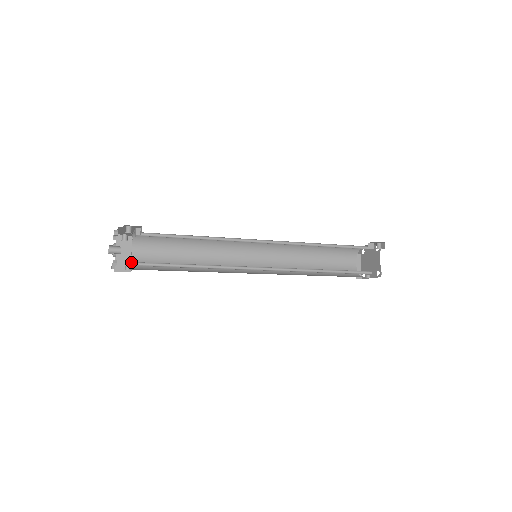
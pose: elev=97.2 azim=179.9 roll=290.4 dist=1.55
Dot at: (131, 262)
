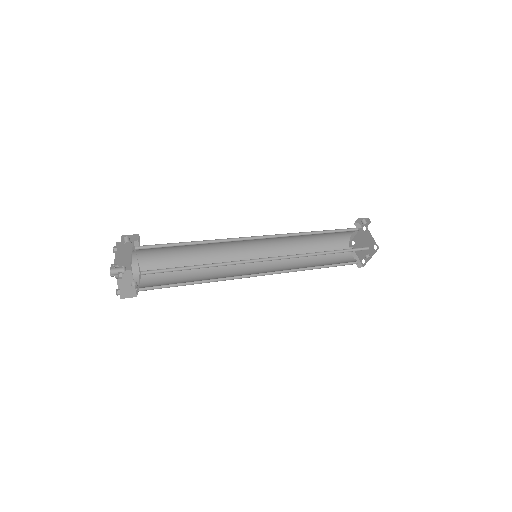
Dot at: (135, 286)
